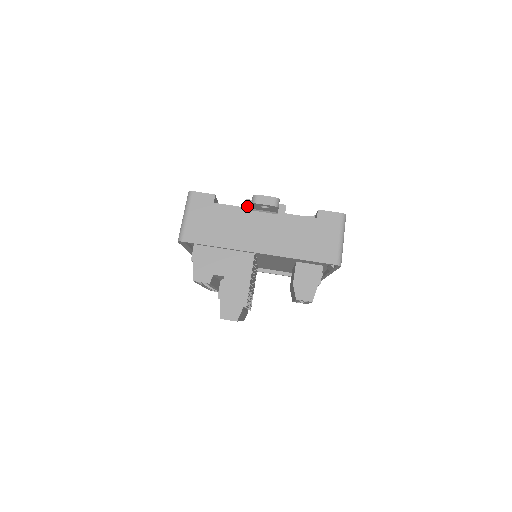
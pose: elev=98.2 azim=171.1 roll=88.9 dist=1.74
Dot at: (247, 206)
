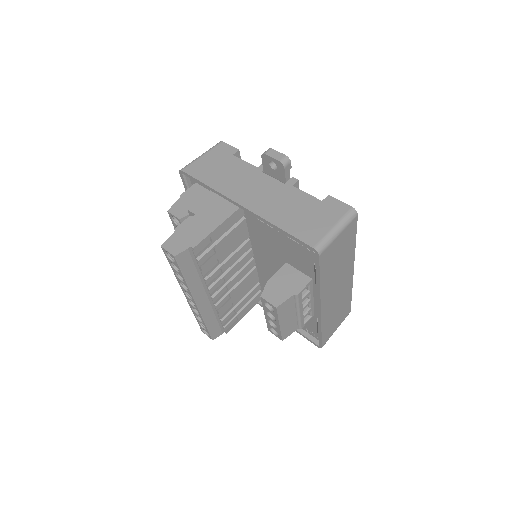
Dot at: (260, 167)
